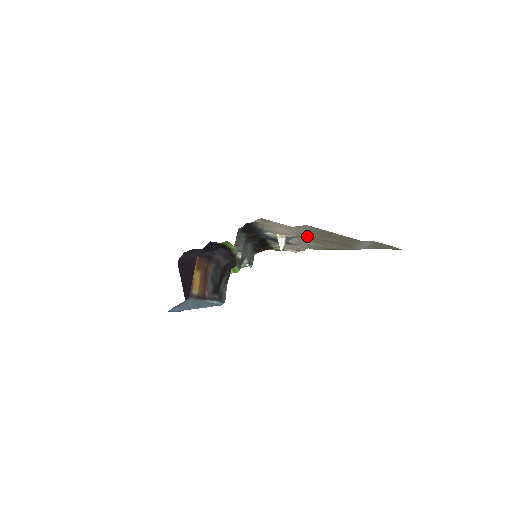
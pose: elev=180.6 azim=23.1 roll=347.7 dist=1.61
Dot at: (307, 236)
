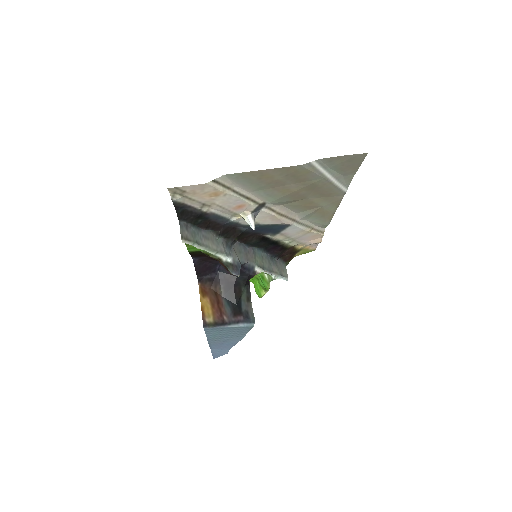
Dot at: (268, 199)
